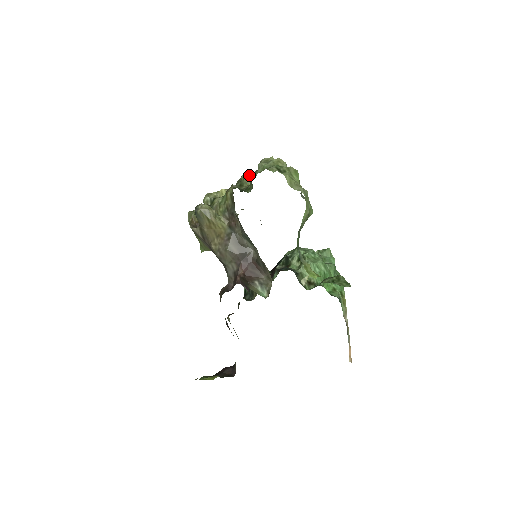
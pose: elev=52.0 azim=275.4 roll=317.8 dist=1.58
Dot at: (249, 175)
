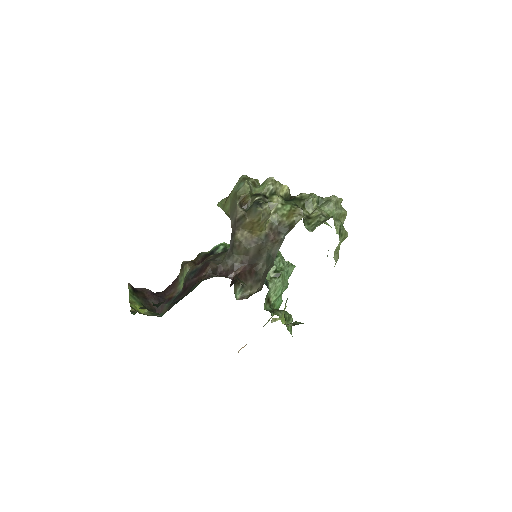
Dot at: occluded
